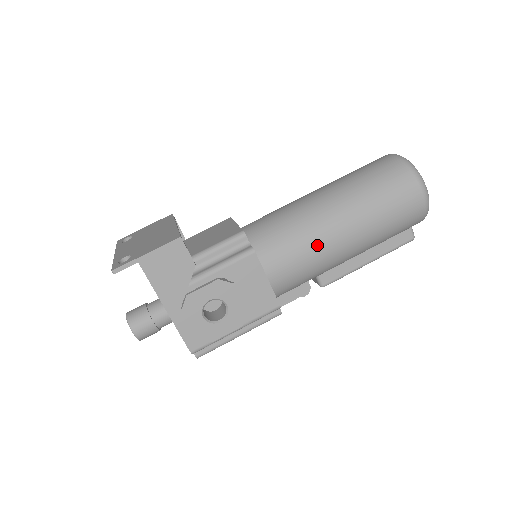
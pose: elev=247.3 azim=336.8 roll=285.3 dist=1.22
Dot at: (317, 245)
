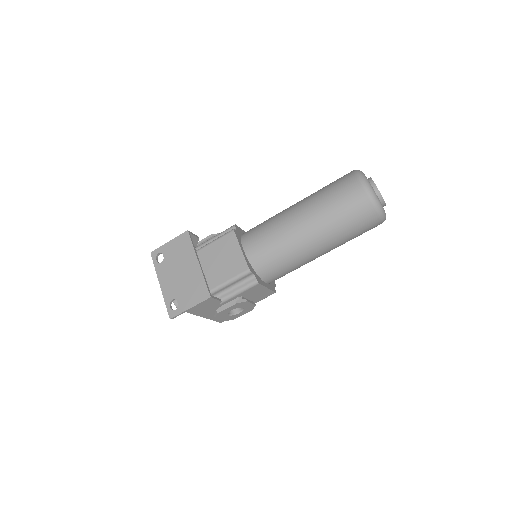
Dot at: (301, 263)
